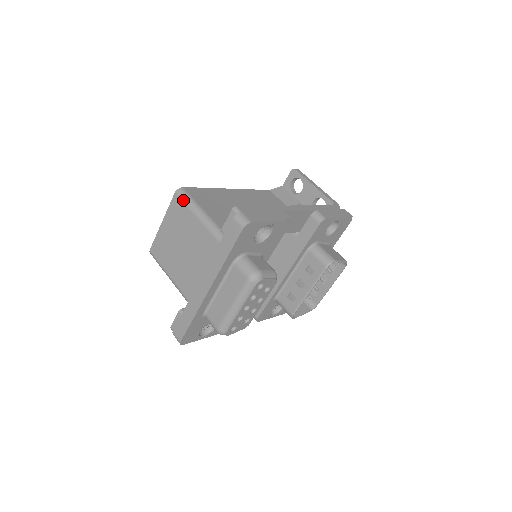
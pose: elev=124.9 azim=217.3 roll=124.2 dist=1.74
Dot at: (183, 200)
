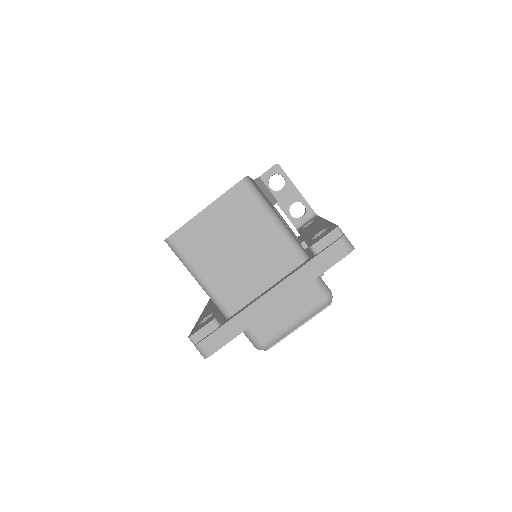
Dot at: (252, 194)
